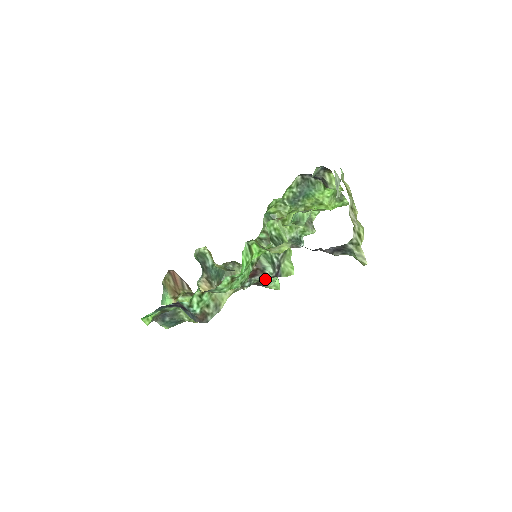
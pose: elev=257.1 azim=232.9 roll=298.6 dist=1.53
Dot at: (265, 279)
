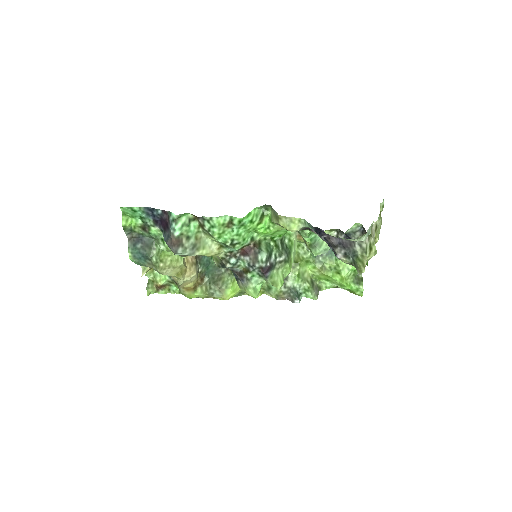
Dot at: (252, 267)
